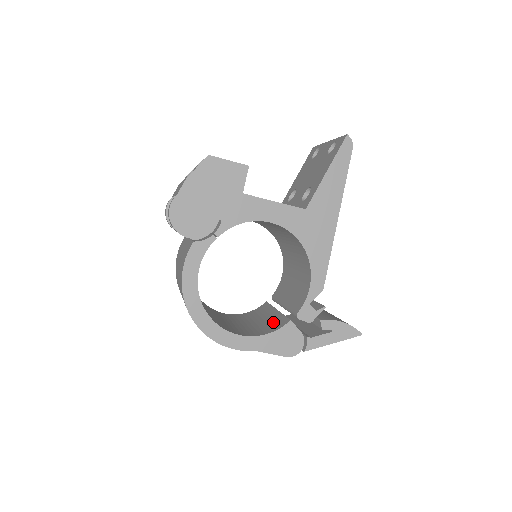
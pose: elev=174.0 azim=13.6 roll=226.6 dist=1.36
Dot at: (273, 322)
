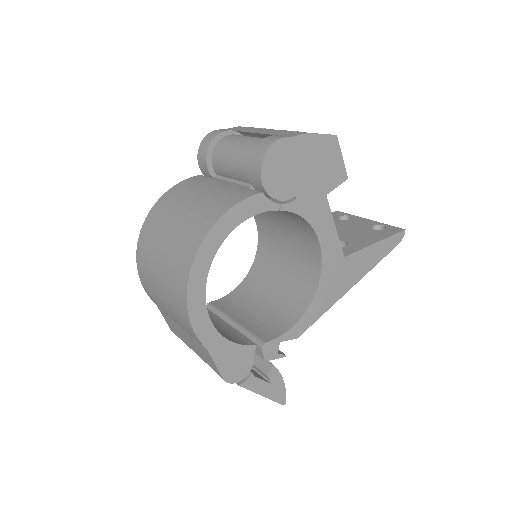
Dot at: (228, 332)
